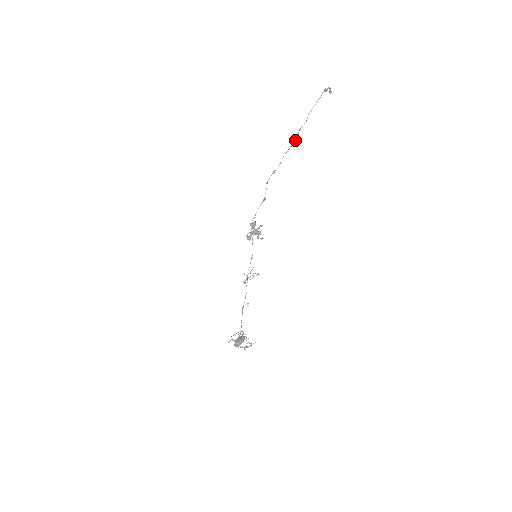
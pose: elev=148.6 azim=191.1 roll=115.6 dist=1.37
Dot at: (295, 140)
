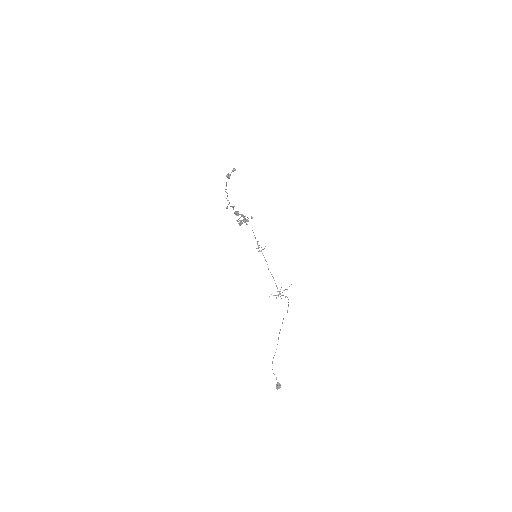
Dot at: occluded
